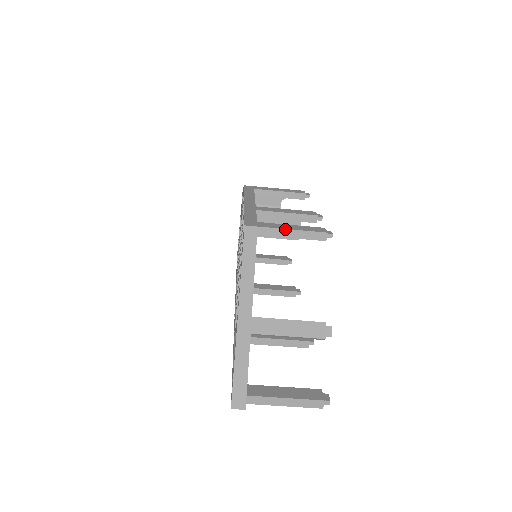
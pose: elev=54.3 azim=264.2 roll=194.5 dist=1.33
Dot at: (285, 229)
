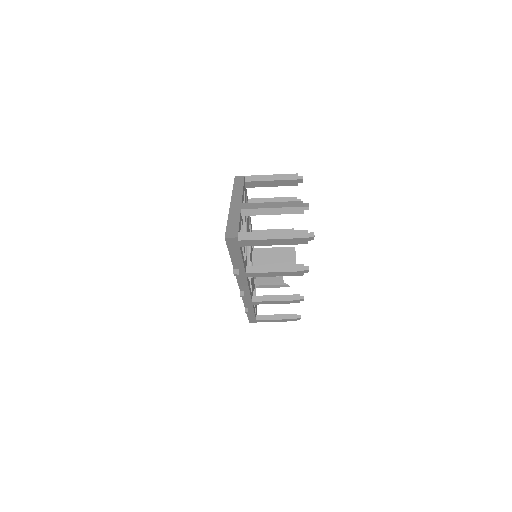
Dot at: (265, 175)
